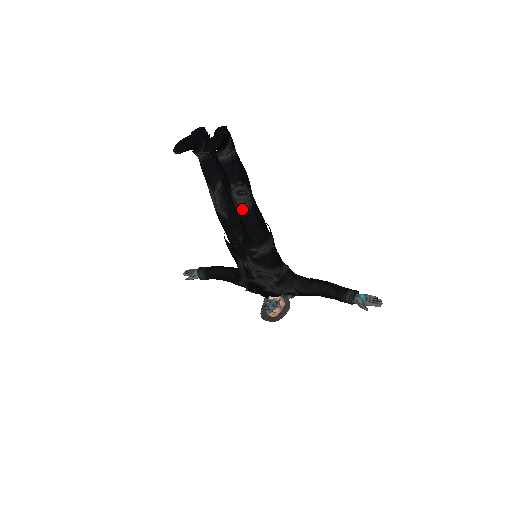
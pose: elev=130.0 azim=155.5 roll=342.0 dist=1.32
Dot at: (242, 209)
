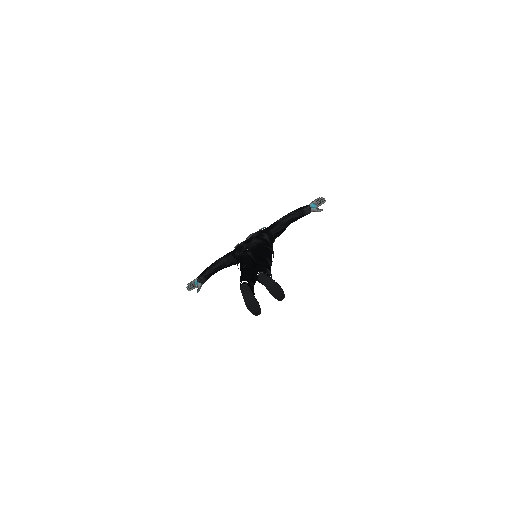
Dot at: occluded
